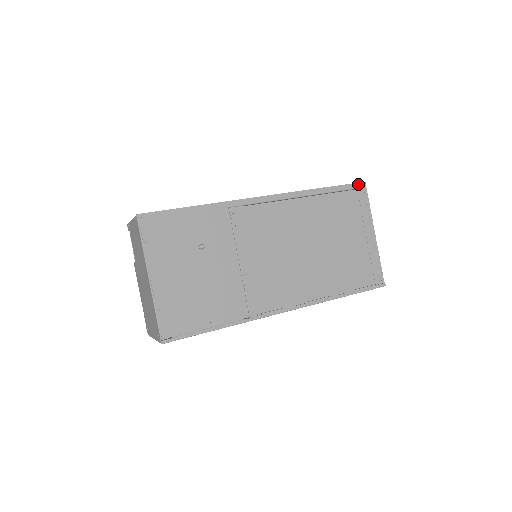
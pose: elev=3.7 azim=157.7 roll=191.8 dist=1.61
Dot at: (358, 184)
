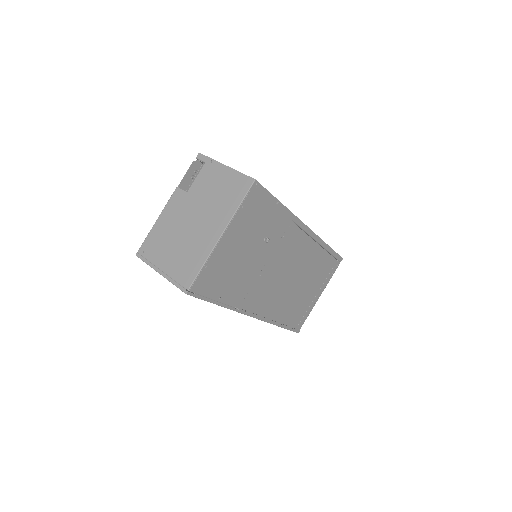
Dot at: (340, 257)
